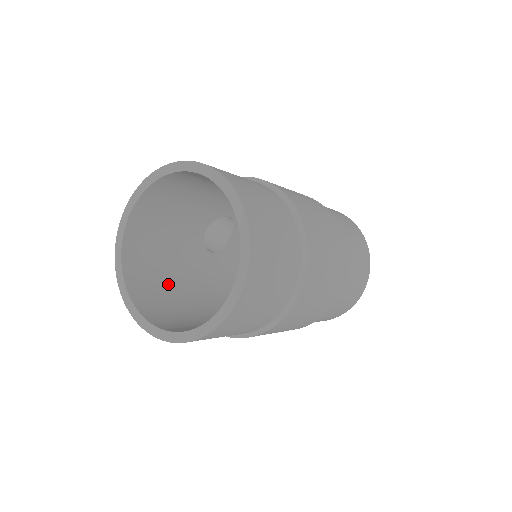
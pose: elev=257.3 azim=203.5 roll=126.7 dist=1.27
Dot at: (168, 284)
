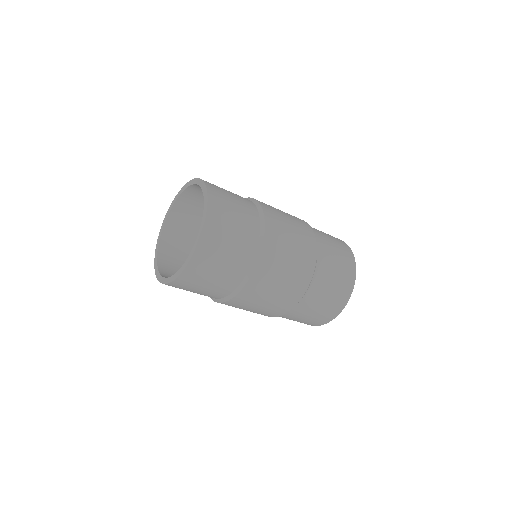
Dot at: occluded
